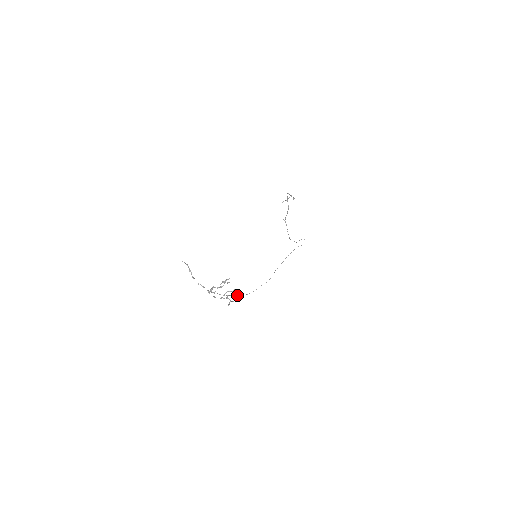
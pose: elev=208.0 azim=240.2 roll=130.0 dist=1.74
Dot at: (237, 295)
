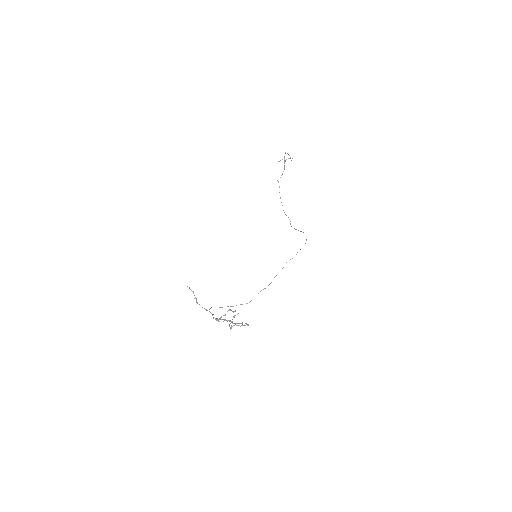
Dot at: (236, 305)
